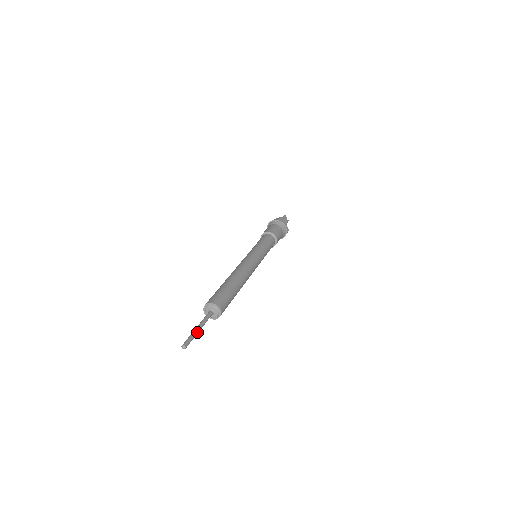
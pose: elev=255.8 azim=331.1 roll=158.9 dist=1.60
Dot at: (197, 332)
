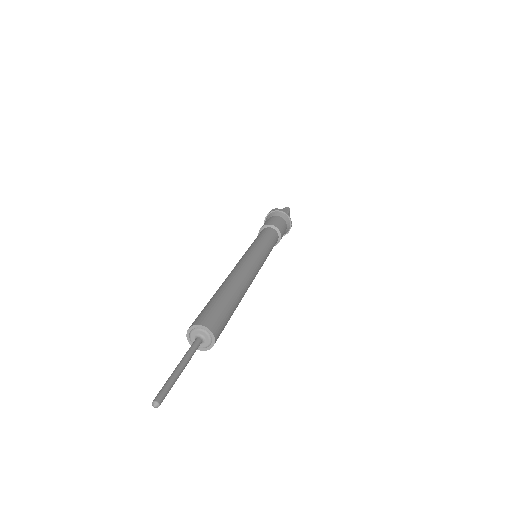
Dot at: (178, 376)
